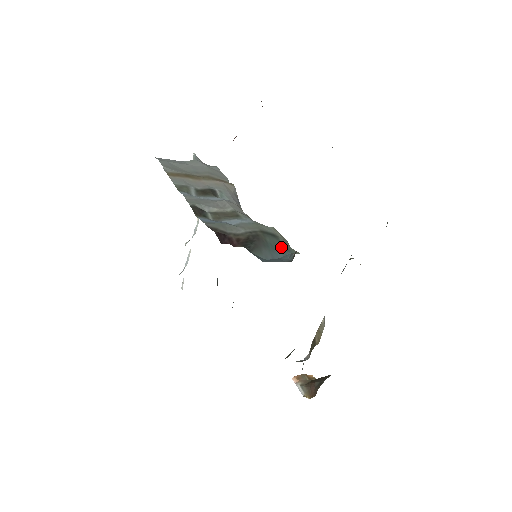
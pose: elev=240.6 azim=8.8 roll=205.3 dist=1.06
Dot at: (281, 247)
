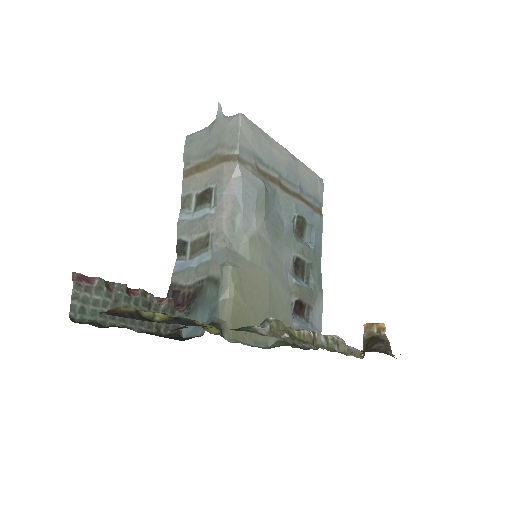
Dot at: (212, 305)
